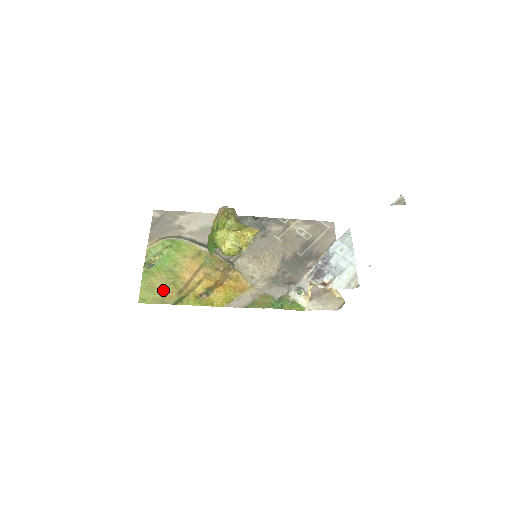
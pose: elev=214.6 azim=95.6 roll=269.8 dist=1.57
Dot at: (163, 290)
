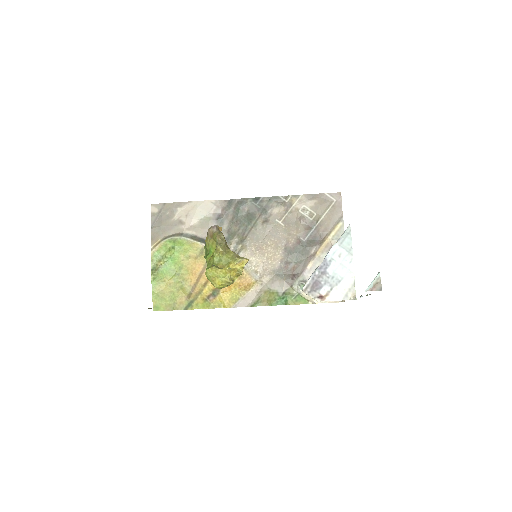
Dot at: (173, 296)
